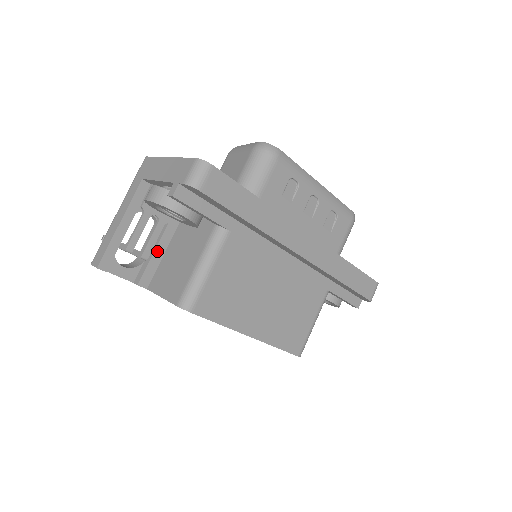
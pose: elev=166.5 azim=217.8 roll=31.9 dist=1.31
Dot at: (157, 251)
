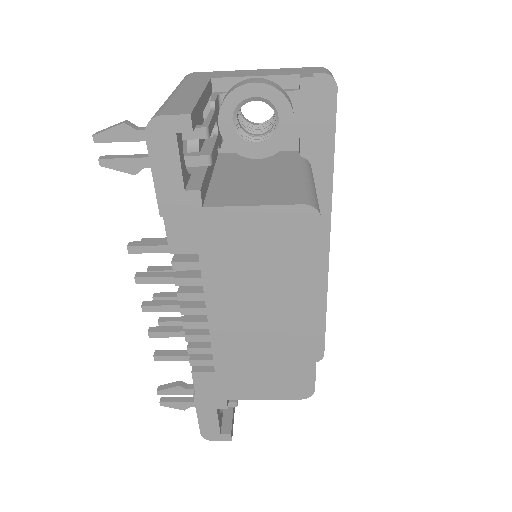
Dot at: (208, 170)
